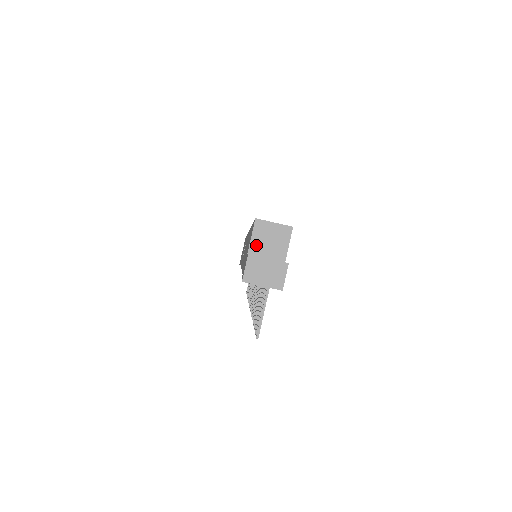
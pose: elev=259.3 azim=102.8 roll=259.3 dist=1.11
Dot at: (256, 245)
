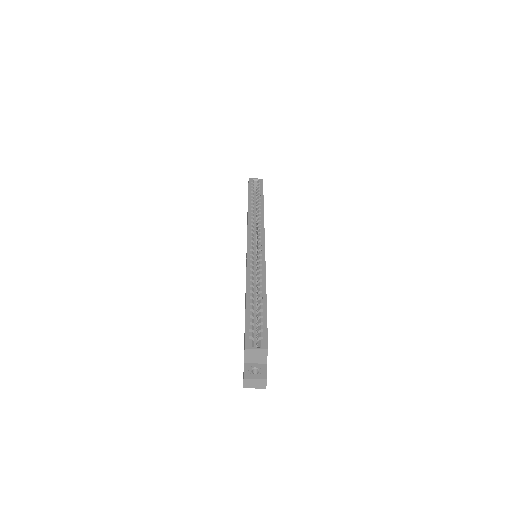
Dot at: (248, 359)
